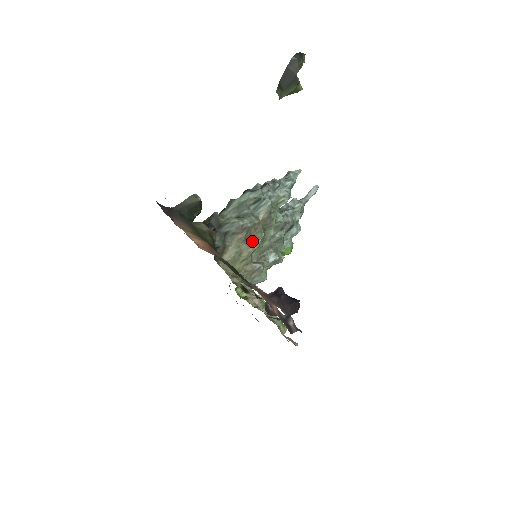
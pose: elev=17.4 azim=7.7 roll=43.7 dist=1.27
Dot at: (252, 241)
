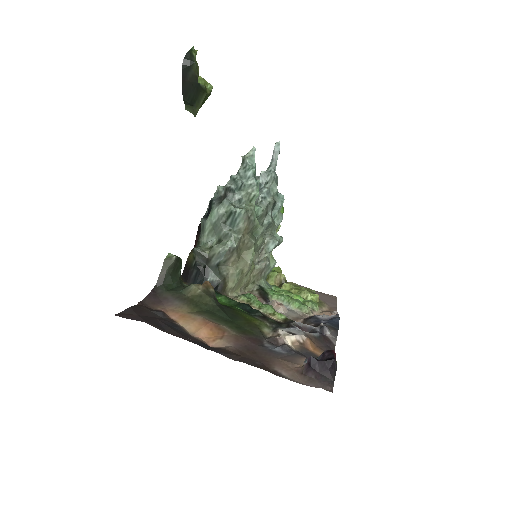
Dot at: (246, 253)
